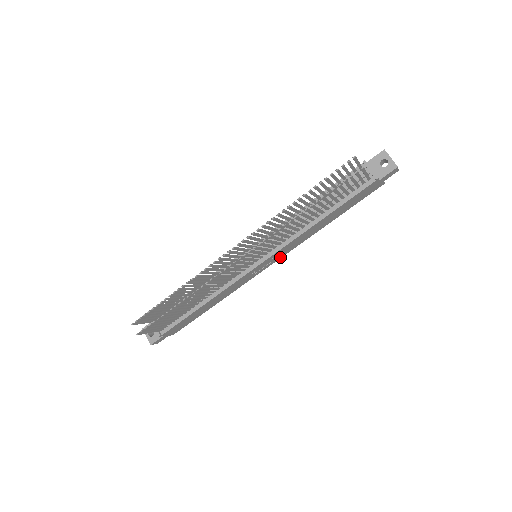
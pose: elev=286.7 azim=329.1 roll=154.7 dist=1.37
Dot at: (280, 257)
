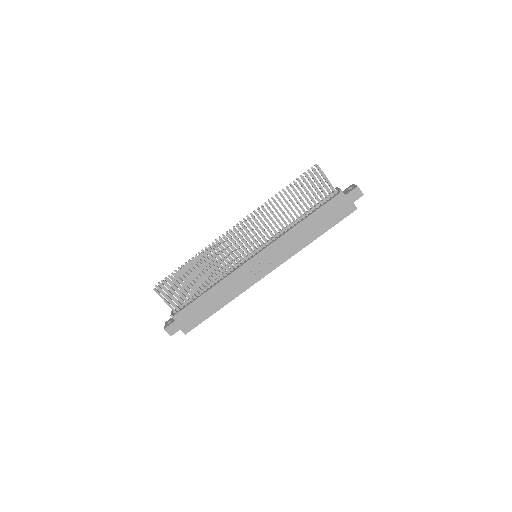
Dot at: (276, 265)
